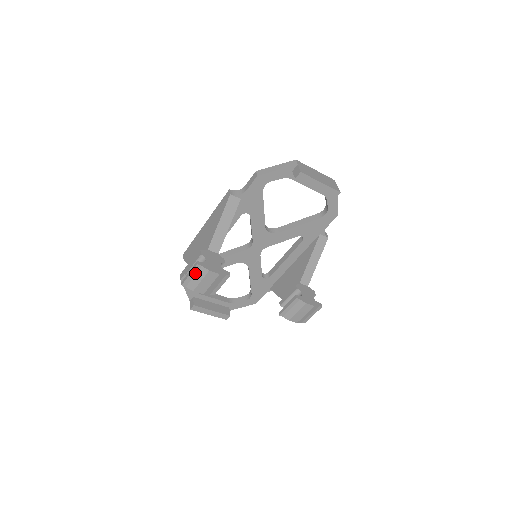
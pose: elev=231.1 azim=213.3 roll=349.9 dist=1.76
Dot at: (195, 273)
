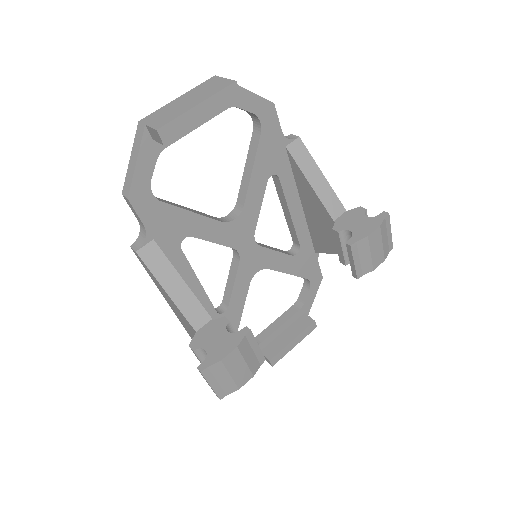
Dot at: (213, 378)
